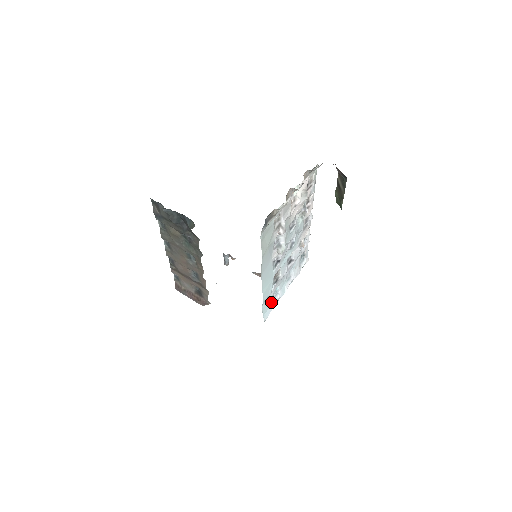
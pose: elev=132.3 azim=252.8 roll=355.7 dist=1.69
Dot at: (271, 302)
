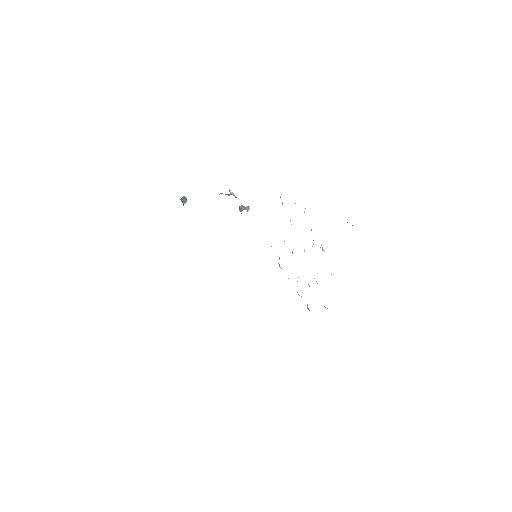
Dot at: occluded
